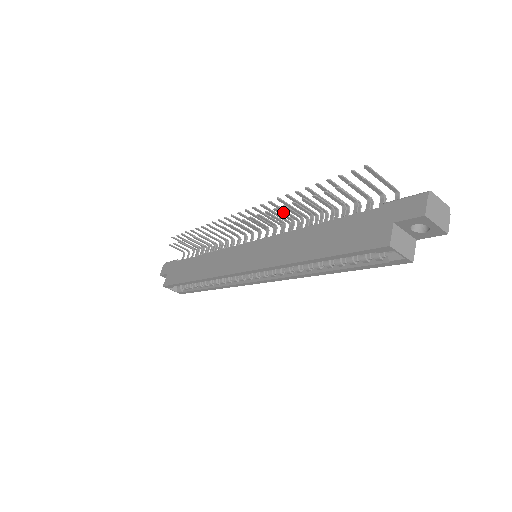
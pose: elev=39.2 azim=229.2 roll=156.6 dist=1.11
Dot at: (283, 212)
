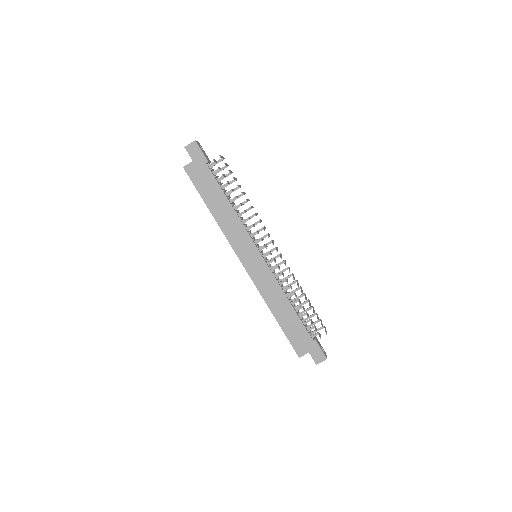
Dot at: (289, 269)
